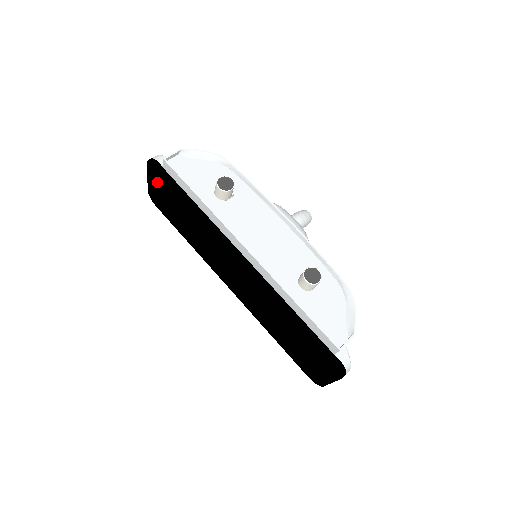
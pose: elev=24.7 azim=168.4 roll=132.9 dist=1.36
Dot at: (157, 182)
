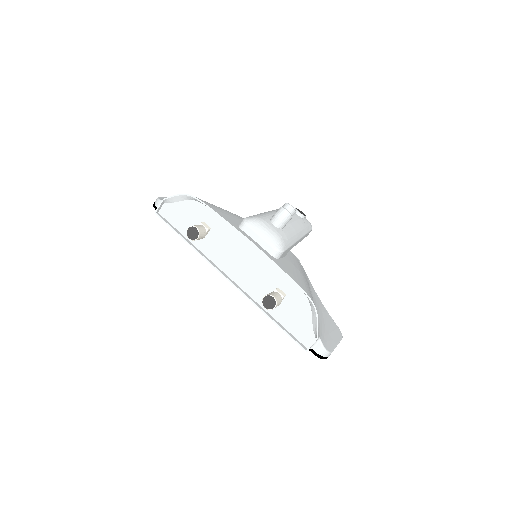
Dot at: occluded
